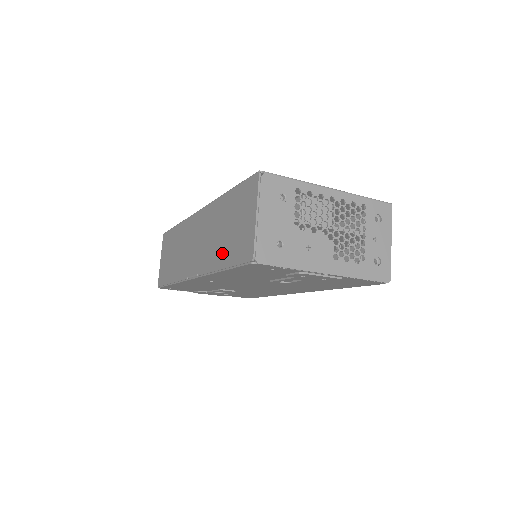
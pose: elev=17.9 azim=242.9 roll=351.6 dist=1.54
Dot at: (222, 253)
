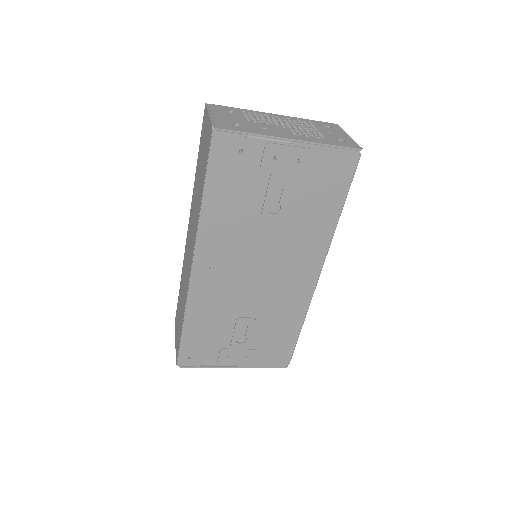
Dot at: (200, 189)
